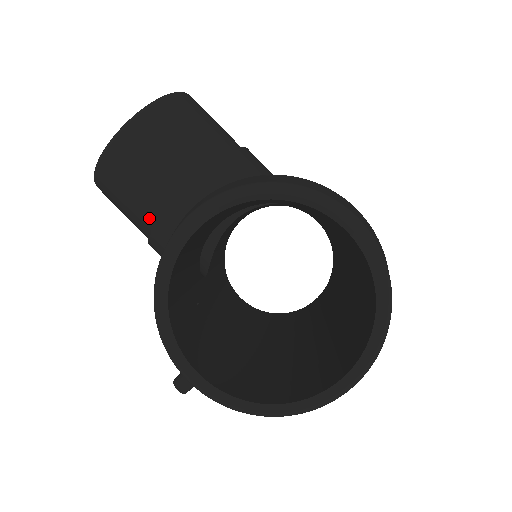
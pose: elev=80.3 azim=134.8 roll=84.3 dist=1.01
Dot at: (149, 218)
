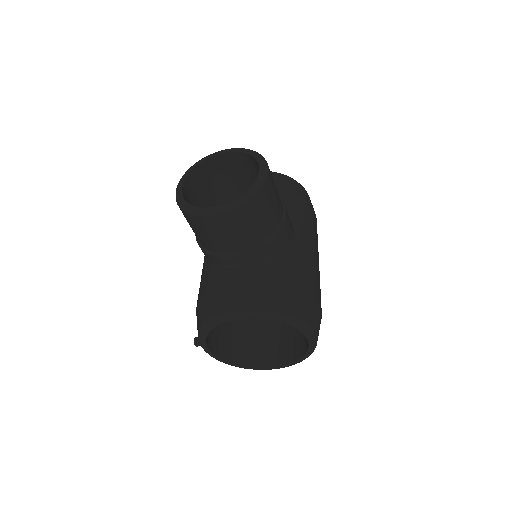
Dot at: (207, 247)
